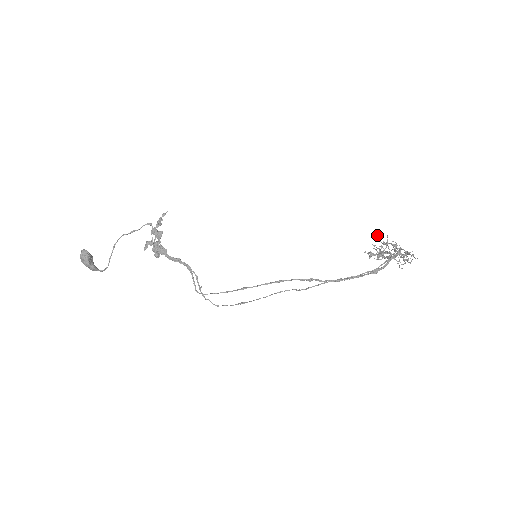
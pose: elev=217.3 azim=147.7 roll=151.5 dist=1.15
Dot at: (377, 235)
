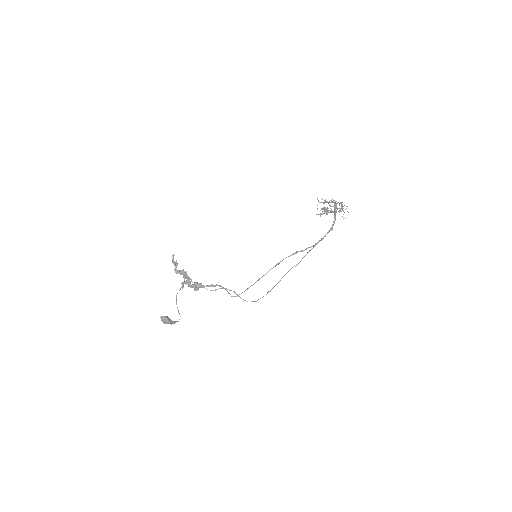
Dot at: (317, 199)
